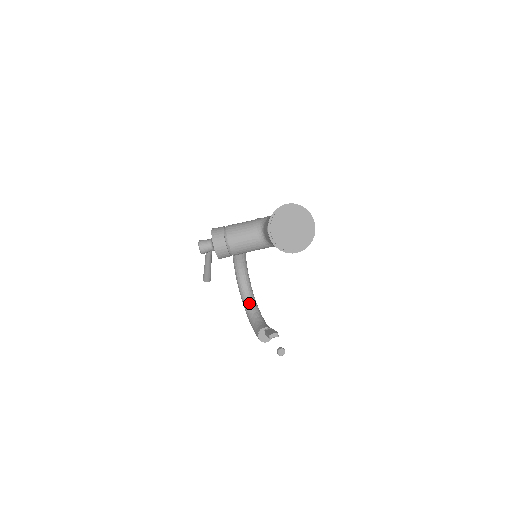
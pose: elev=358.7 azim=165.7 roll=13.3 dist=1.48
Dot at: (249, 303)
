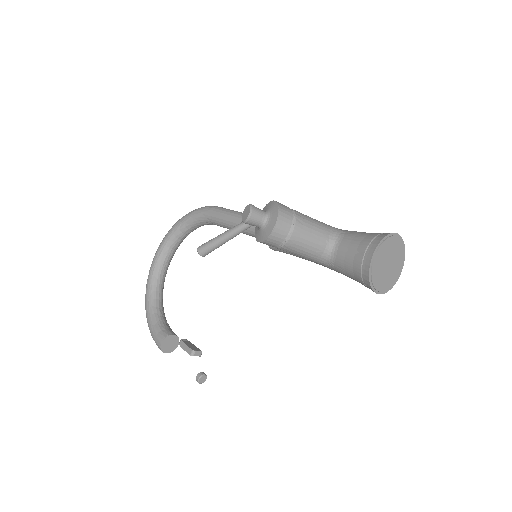
Dot at: (157, 293)
